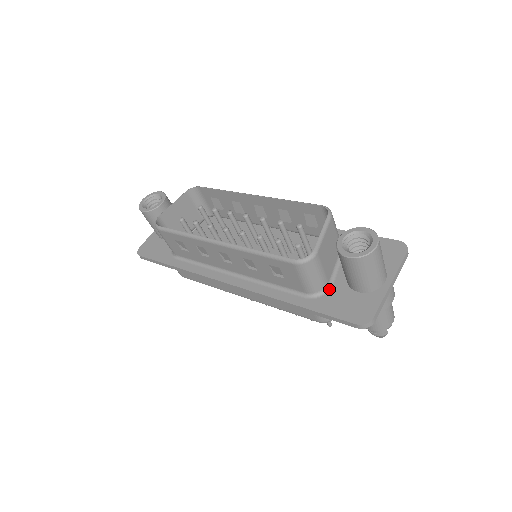
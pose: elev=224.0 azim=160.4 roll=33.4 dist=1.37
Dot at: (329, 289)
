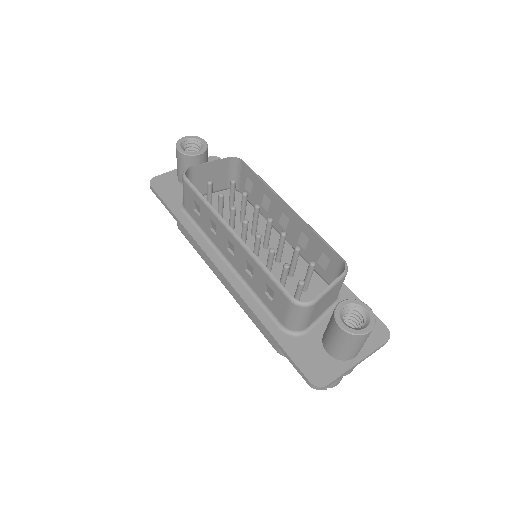
Dot at: (304, 333)
